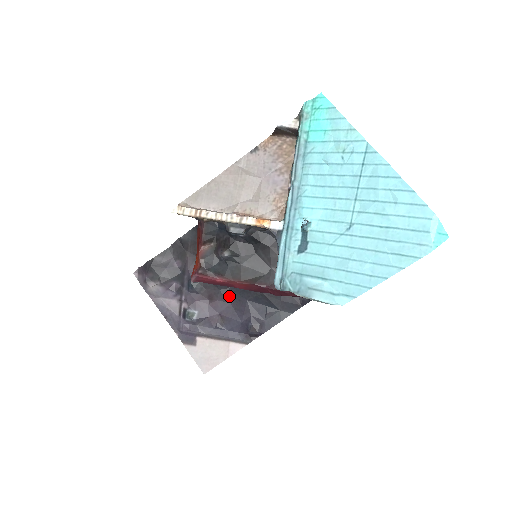
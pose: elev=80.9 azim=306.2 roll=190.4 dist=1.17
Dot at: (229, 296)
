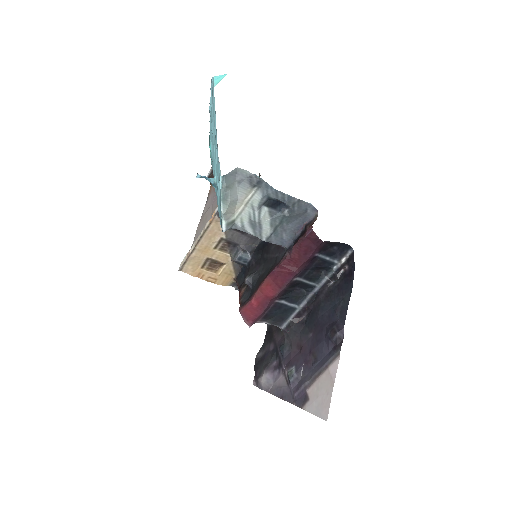
Dot at: (308, 331)
